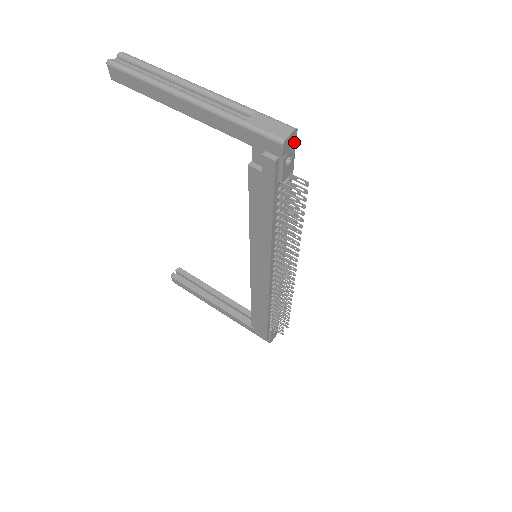
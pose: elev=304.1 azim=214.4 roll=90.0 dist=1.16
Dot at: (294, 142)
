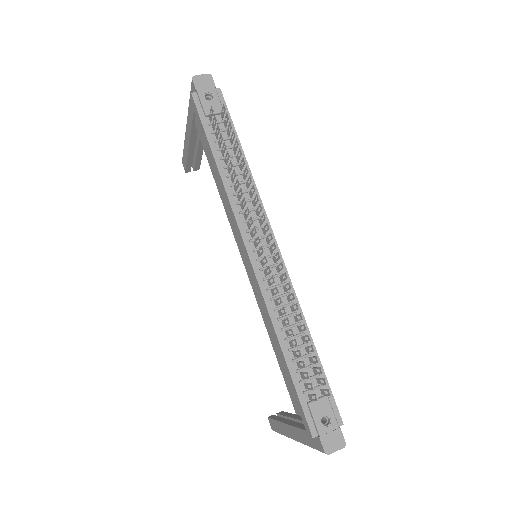
Dot at: (212, 85)
